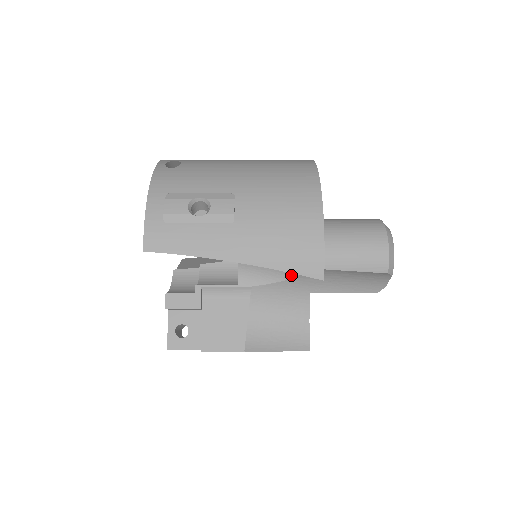
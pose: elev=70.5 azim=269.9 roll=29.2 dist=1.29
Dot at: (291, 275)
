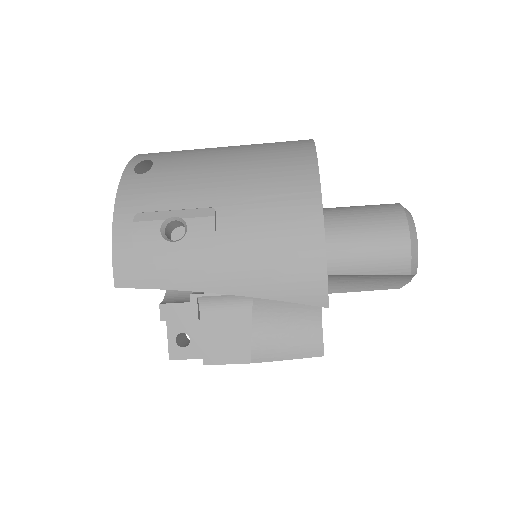
Dot at: occluded
